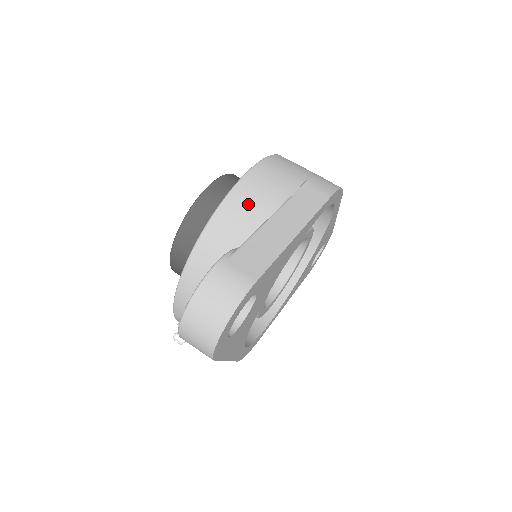
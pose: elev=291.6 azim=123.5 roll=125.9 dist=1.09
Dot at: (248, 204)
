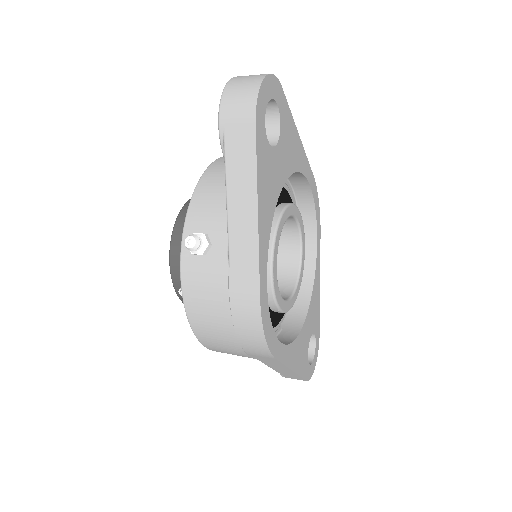
Dot at: occluded
